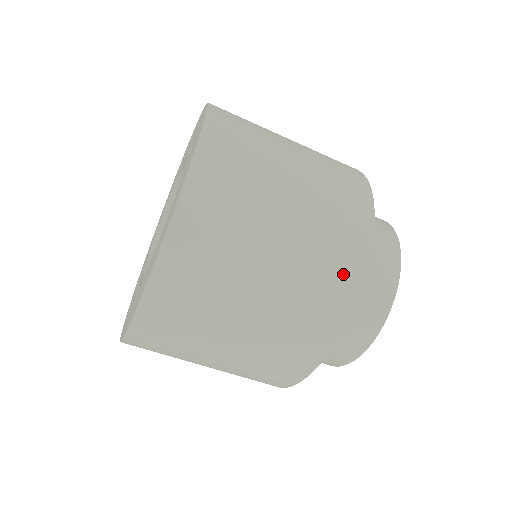
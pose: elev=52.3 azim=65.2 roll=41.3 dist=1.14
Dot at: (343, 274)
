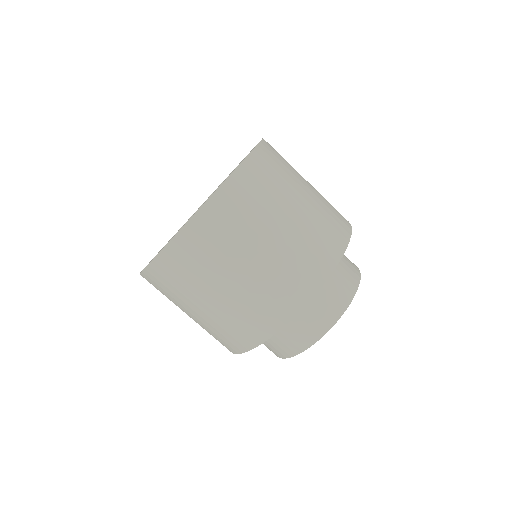
Dot at: (330, 248)
